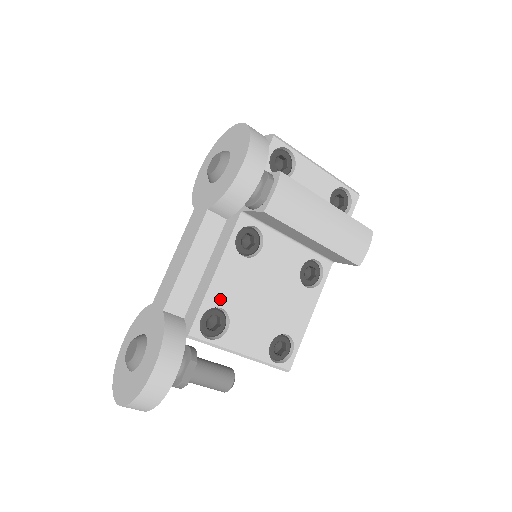
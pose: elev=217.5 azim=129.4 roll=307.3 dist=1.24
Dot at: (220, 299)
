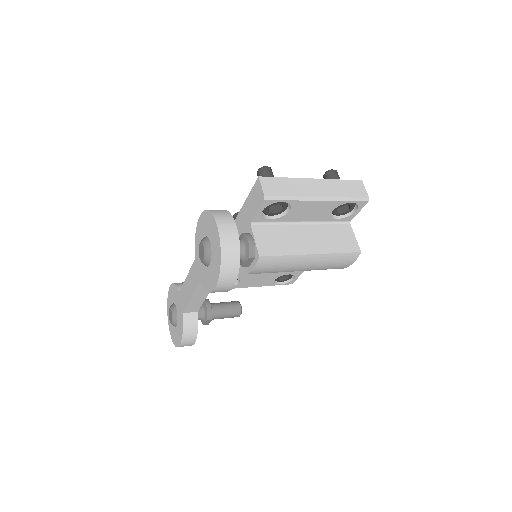
Dot at: occluded
